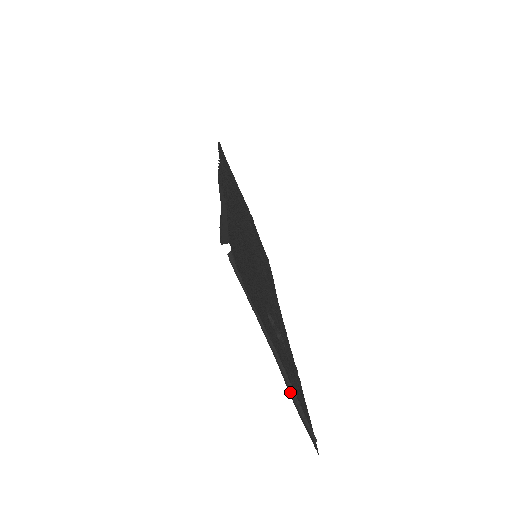
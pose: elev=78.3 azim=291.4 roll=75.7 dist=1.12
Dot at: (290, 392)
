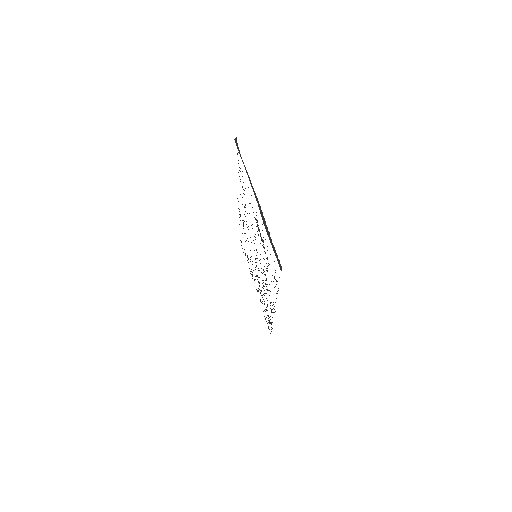
Dot at: occluded
